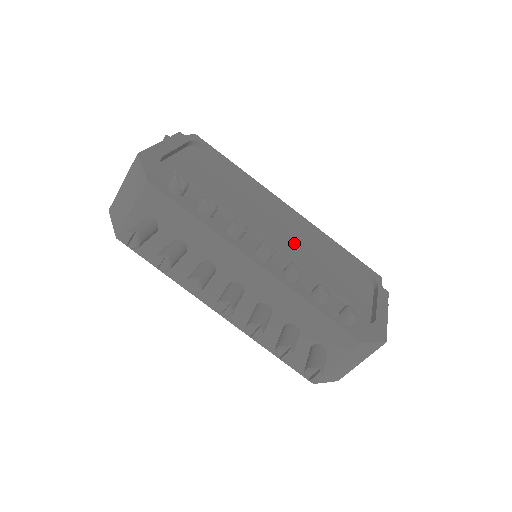
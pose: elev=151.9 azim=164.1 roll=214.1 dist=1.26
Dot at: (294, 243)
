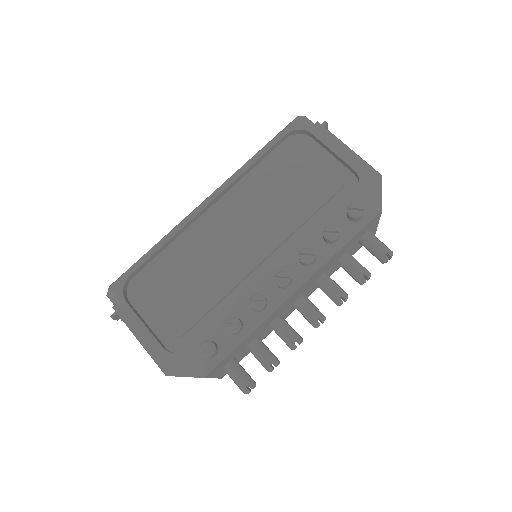
Dot at: (260, 225)
